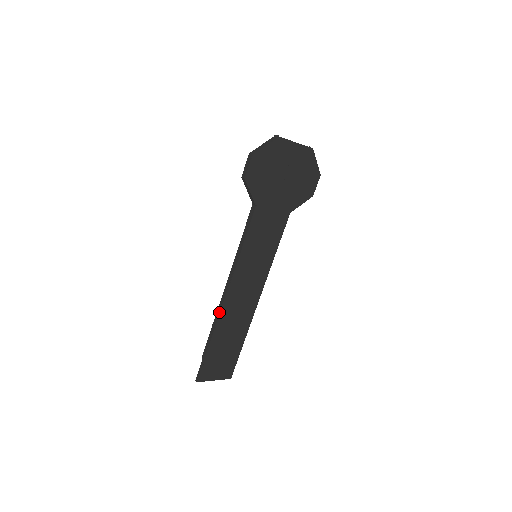
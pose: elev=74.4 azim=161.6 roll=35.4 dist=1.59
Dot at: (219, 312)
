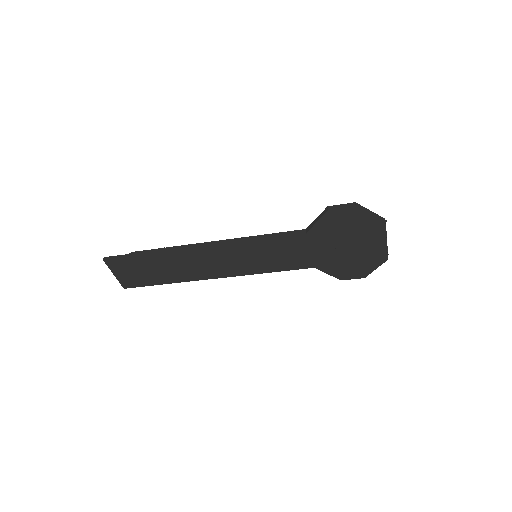
Dot at: (183, 248)
